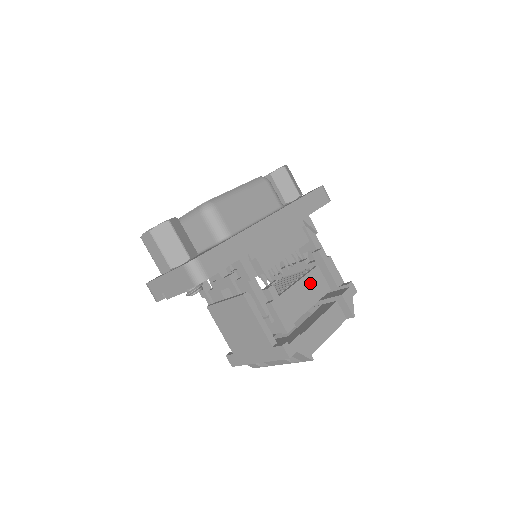
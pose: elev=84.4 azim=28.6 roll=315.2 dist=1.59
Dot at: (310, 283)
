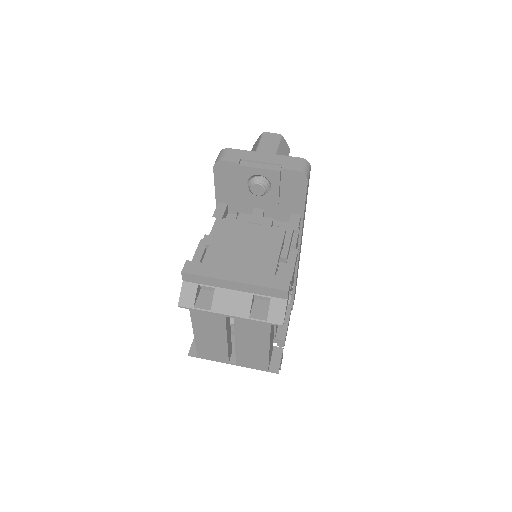
Dot at: occluded
